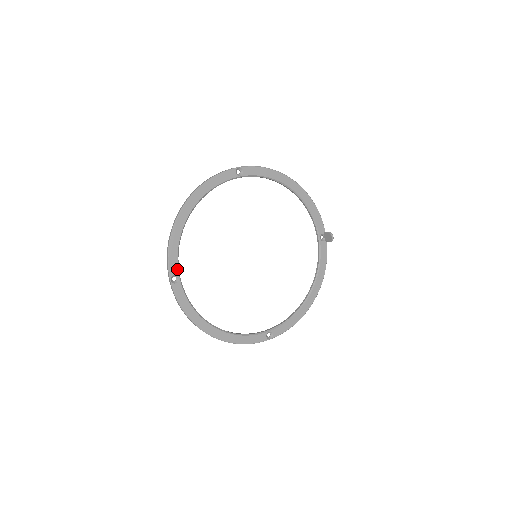
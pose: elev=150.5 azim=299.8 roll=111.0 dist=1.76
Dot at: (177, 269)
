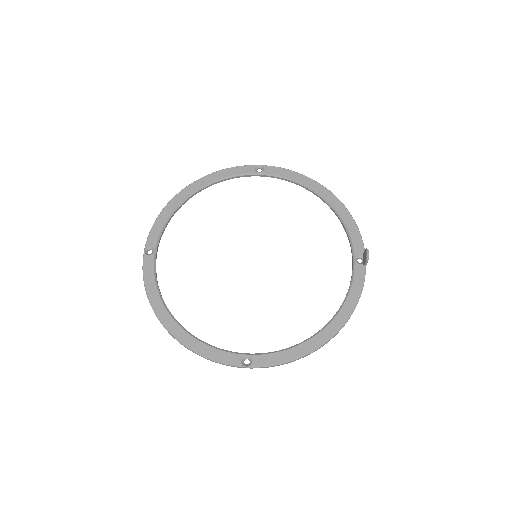
Dot at: (156, 242)
